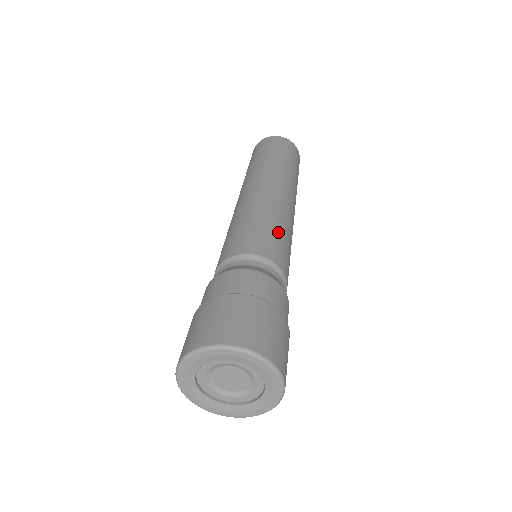
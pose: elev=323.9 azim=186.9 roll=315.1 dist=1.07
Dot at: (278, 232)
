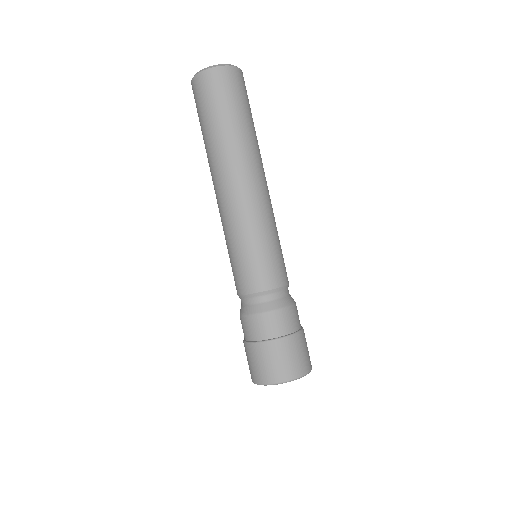
Dot at: (266, 250)
